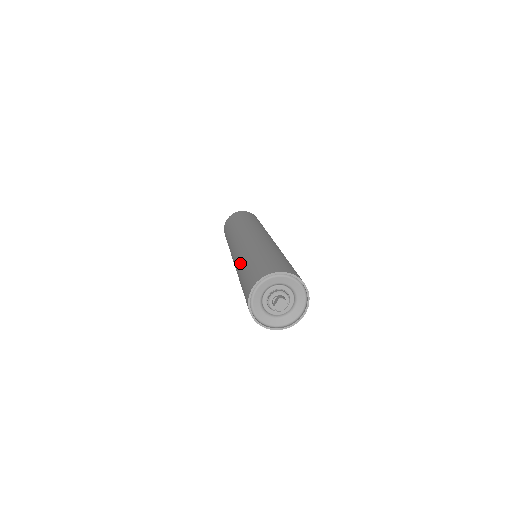
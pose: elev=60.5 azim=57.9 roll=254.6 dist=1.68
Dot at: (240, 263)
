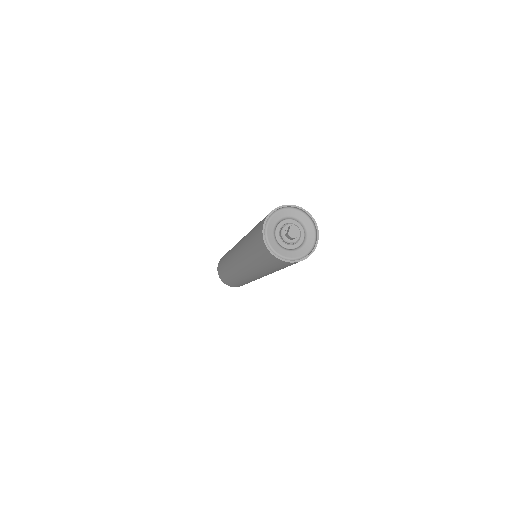
Dot at: (244, 242)
